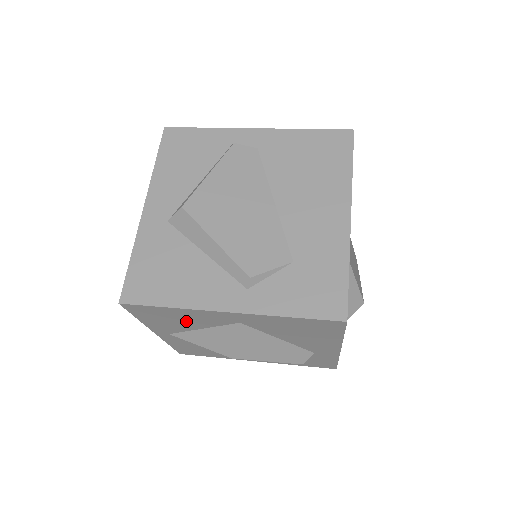
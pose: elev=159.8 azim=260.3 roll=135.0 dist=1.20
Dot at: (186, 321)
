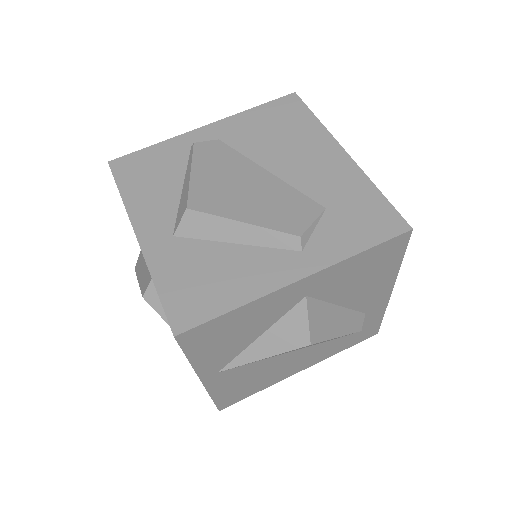
Dot at: (246, 329)
